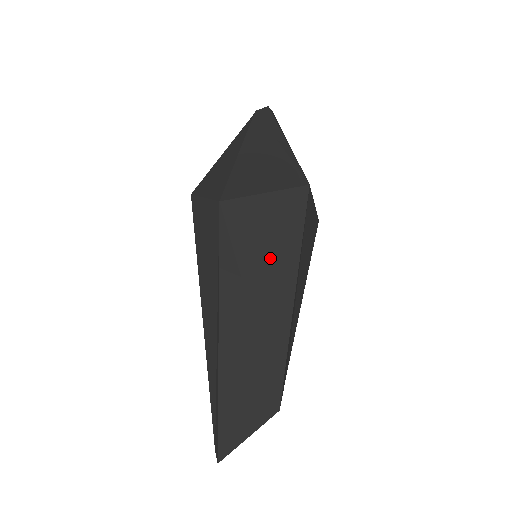
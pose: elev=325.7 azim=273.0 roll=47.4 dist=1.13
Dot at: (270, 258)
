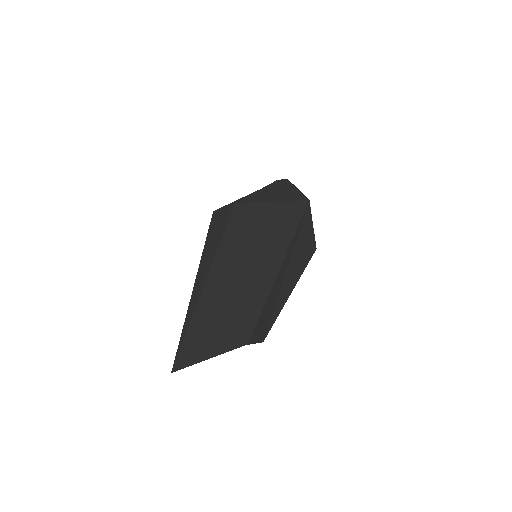
Dot at: (267, 237)
